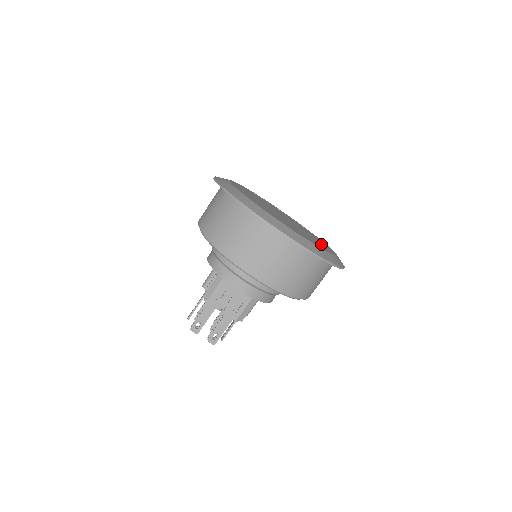
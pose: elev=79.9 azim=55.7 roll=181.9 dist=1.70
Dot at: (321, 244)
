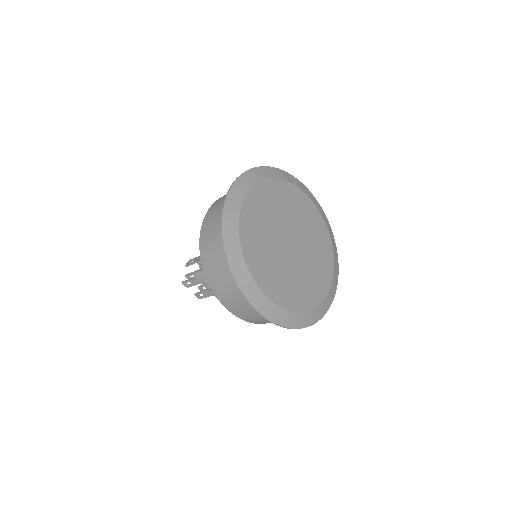
Dot at: (315, 285)
